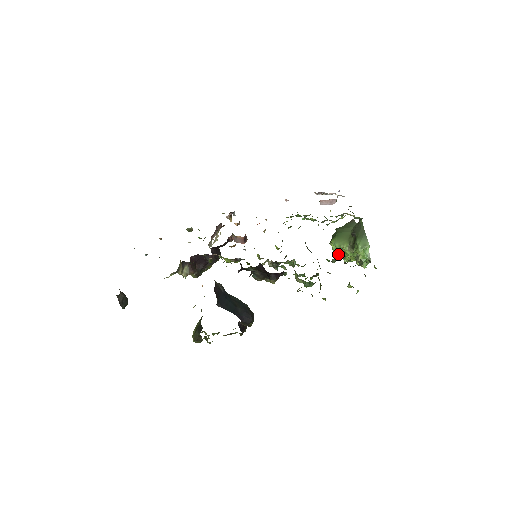
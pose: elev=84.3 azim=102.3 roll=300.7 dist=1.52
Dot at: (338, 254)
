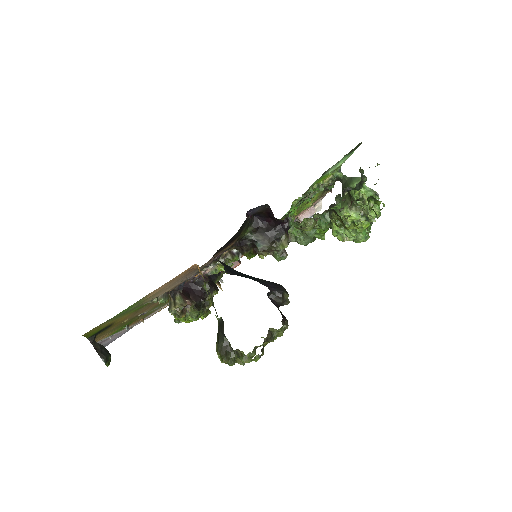
Dot at: (347, 234)
